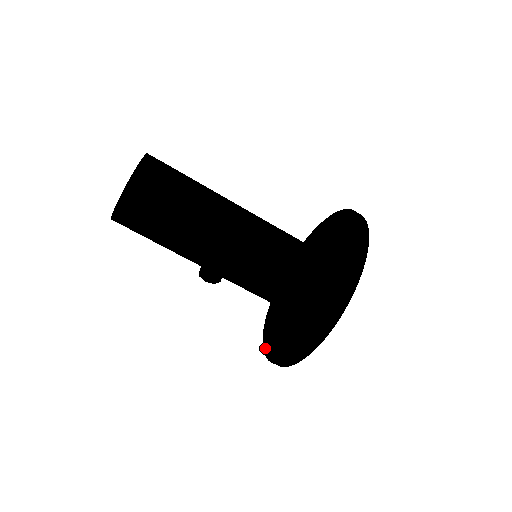
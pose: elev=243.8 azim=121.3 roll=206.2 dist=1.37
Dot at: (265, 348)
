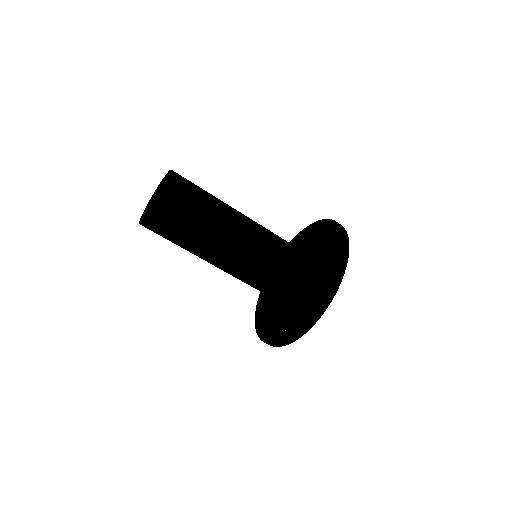
Dot at: (285, 337)
